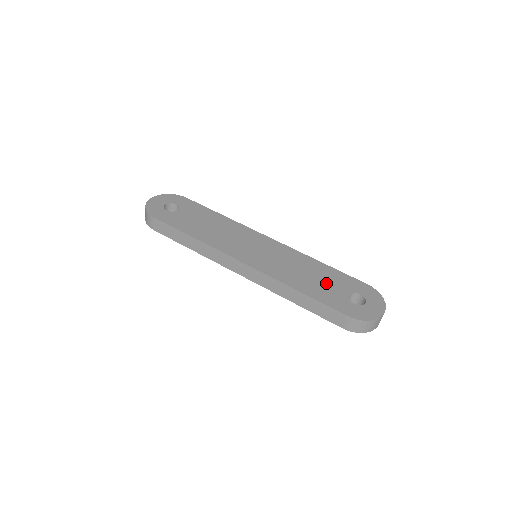
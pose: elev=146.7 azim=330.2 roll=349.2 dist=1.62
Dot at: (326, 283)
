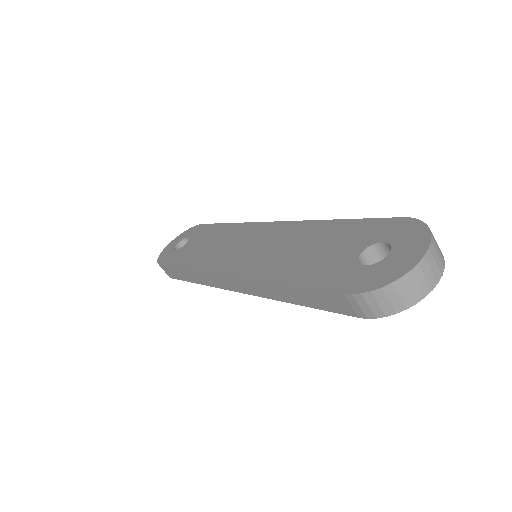
Dot at: (328, 250)
